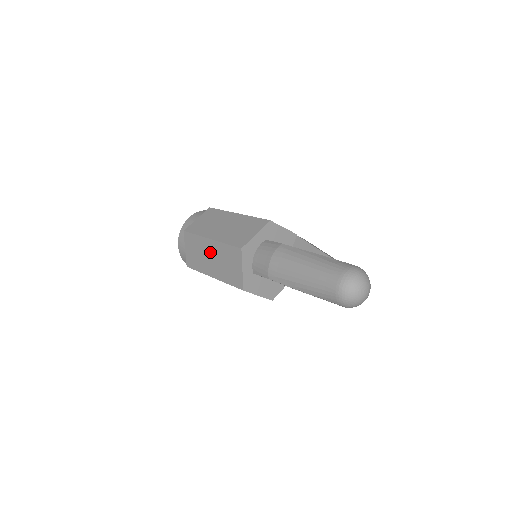
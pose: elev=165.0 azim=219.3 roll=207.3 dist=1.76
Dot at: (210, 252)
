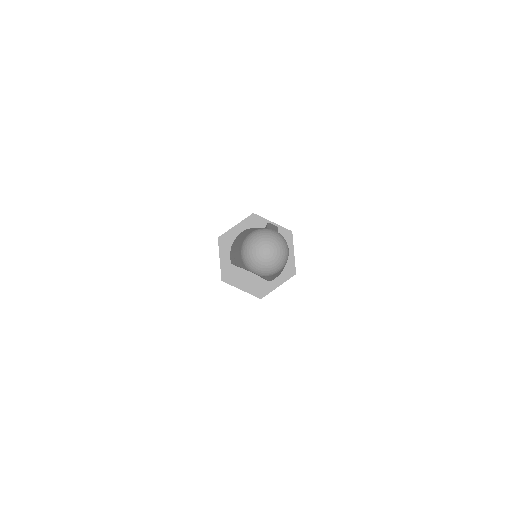
Dot at: occluded
